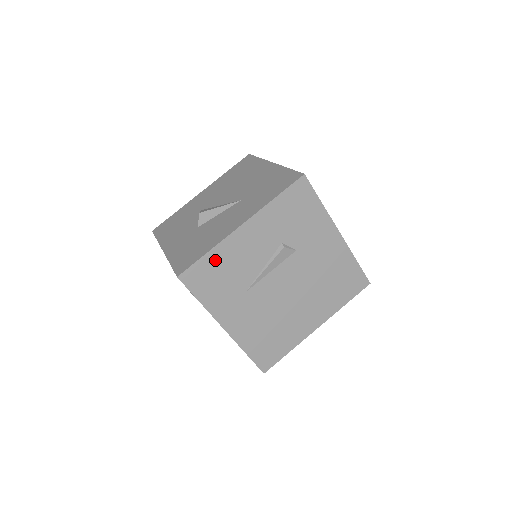
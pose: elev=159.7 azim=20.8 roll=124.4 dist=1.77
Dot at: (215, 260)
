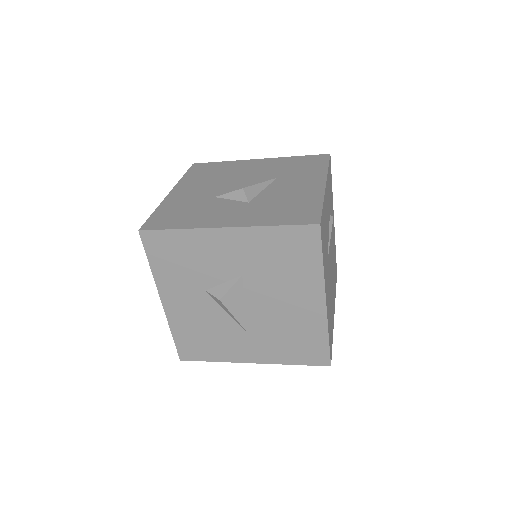
Dot at: (324, 215)
